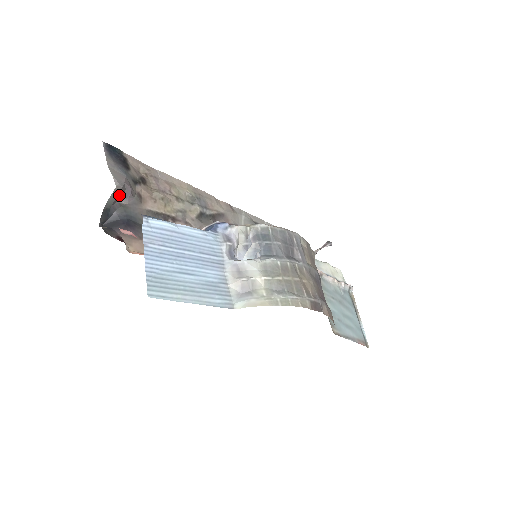
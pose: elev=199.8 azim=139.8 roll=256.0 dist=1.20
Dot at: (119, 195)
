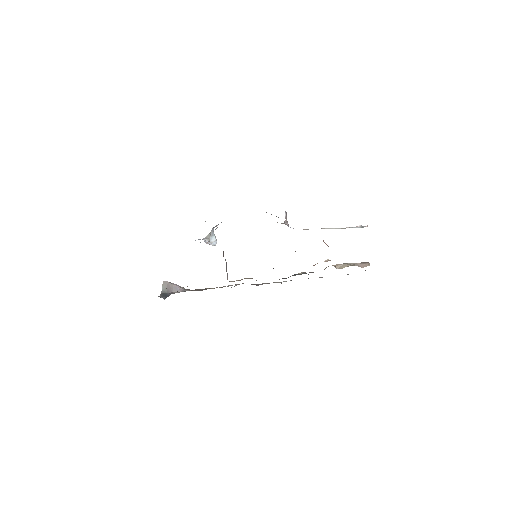
Dot at: (170, 288)
